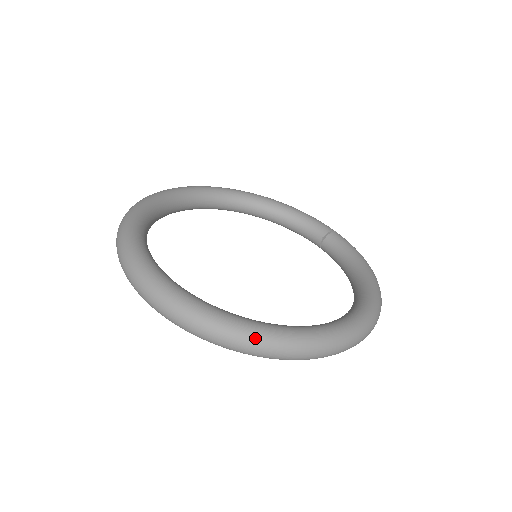
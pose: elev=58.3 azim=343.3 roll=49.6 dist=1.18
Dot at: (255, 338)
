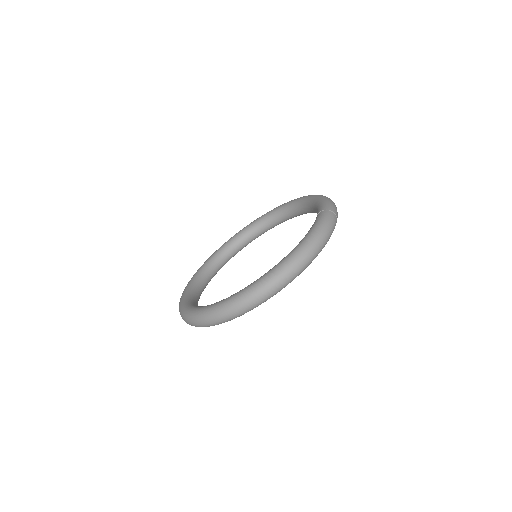
Dot at: (183, 316)
